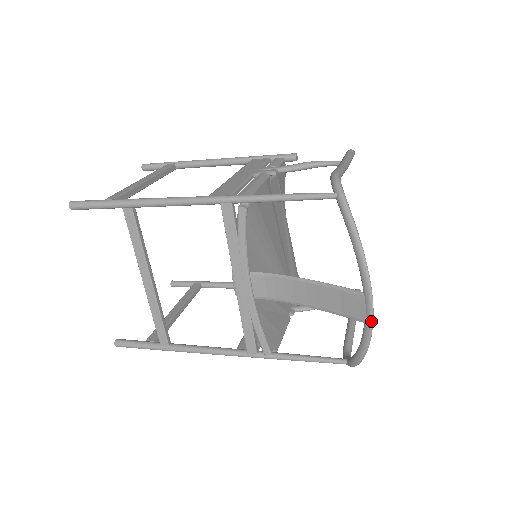
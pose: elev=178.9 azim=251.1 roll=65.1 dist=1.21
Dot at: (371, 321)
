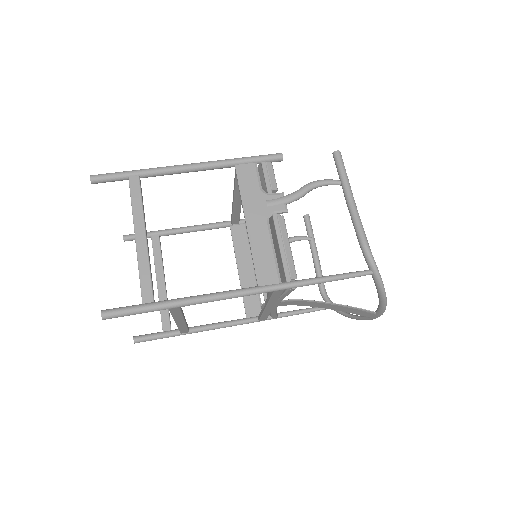
Dot at: occluded
